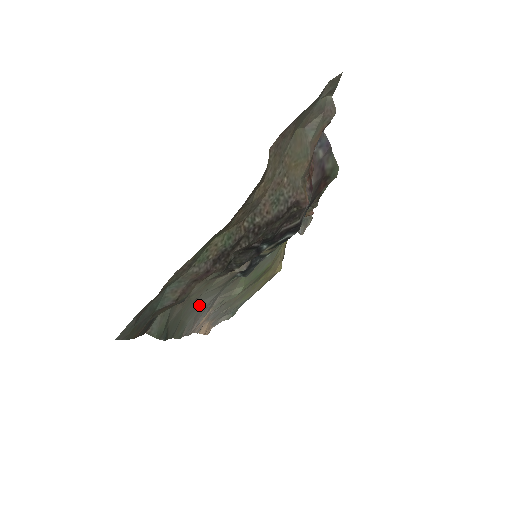
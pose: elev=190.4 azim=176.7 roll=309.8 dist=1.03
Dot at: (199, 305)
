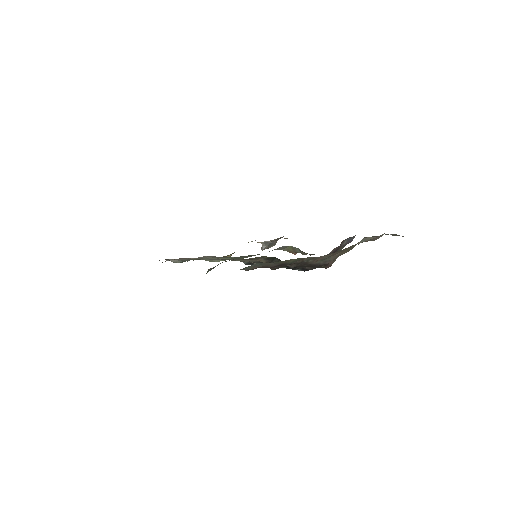
Dot at: occluded
